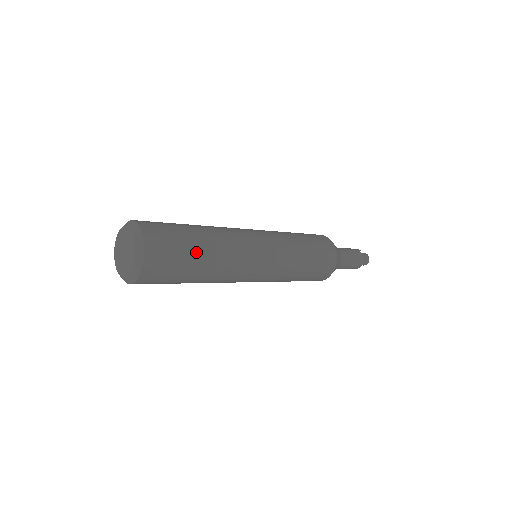
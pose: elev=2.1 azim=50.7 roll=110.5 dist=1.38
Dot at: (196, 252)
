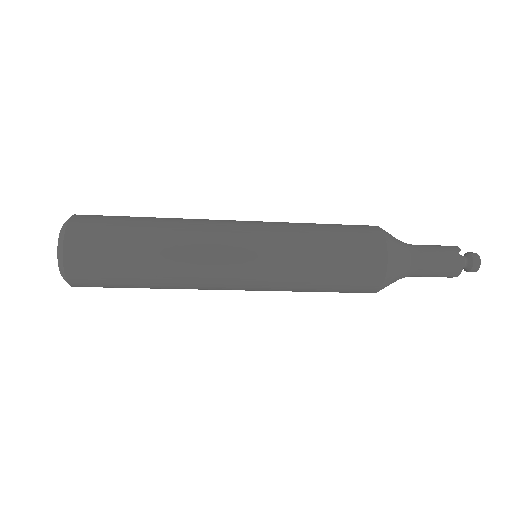
Dot at: (134, 257)
